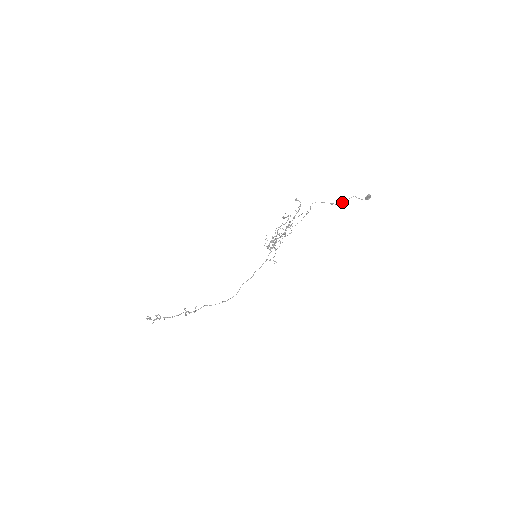
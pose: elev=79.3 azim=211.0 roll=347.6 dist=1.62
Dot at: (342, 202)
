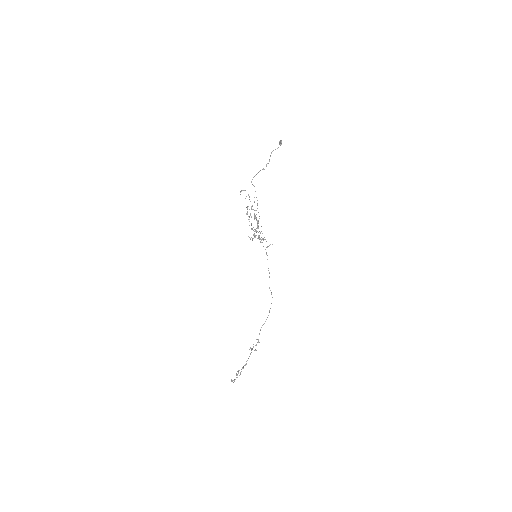
Dot at: occluded
